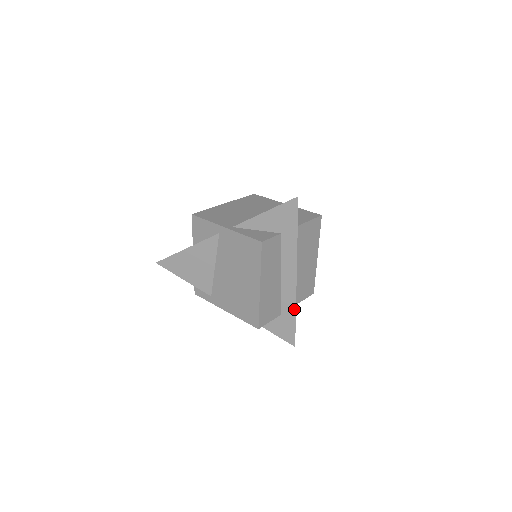
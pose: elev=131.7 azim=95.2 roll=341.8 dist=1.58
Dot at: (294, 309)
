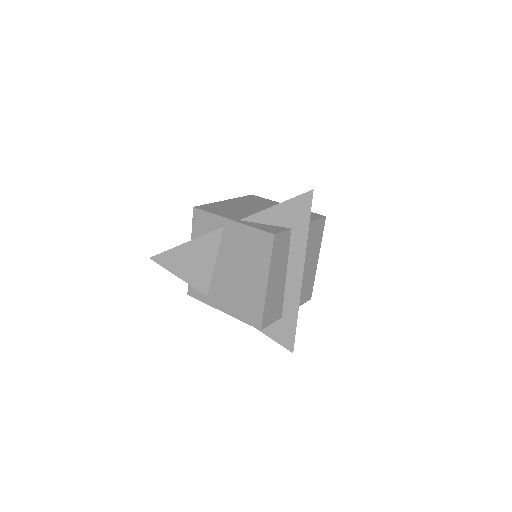
Dot at: (296, 311)
